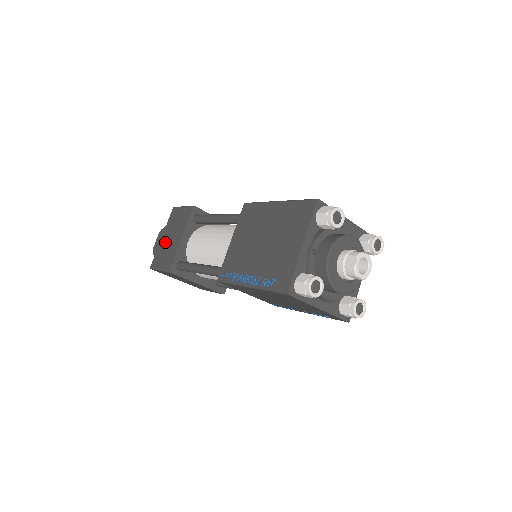
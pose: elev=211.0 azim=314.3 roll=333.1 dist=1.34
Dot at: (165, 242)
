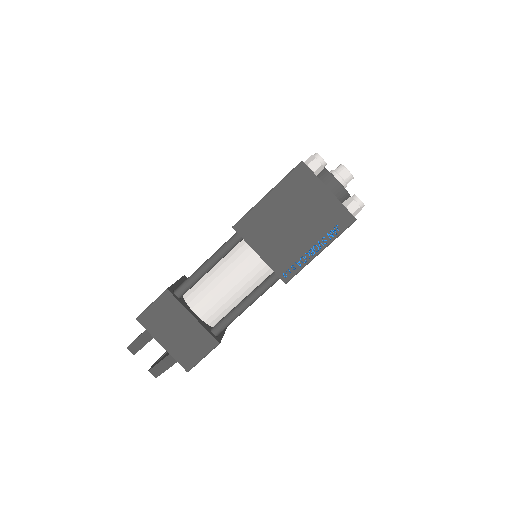
Dot at: occluded
